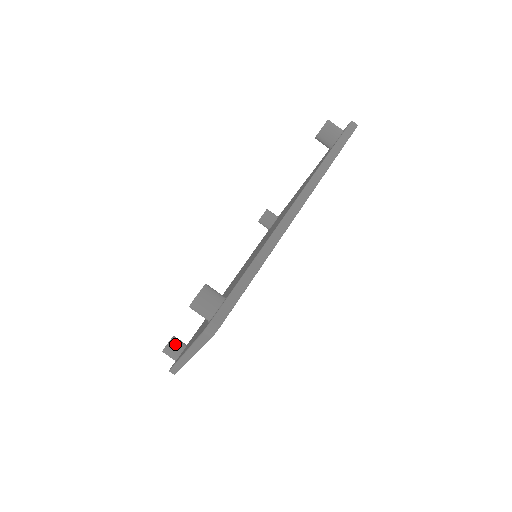
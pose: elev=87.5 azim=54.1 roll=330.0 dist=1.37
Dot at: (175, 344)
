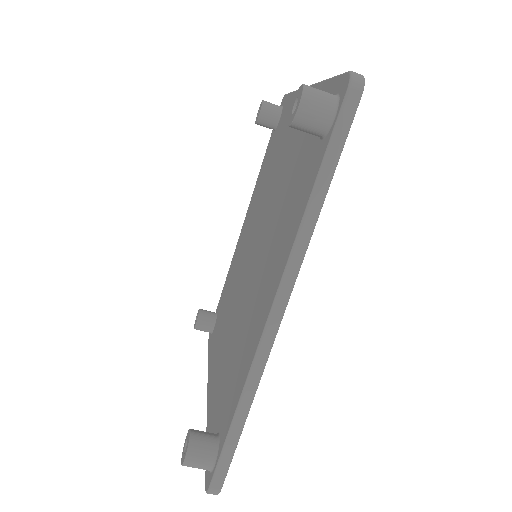
Dot at: (203, 323)
